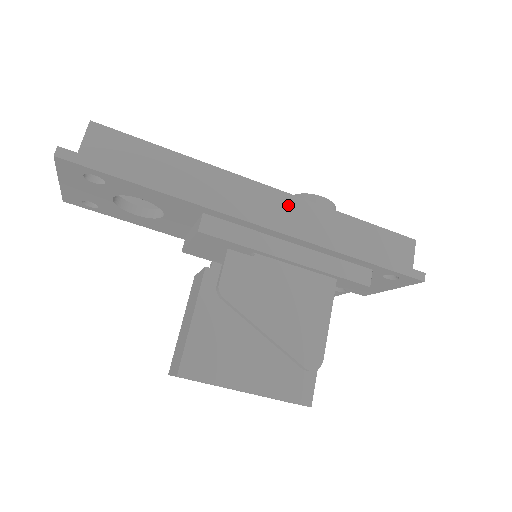
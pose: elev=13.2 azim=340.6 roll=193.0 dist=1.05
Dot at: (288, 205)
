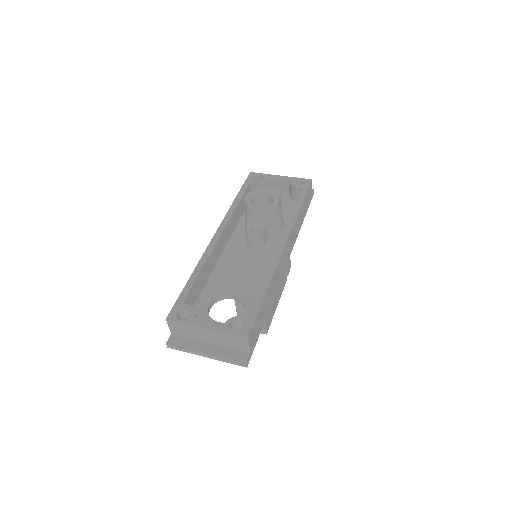
Dot at: (290, 242)
